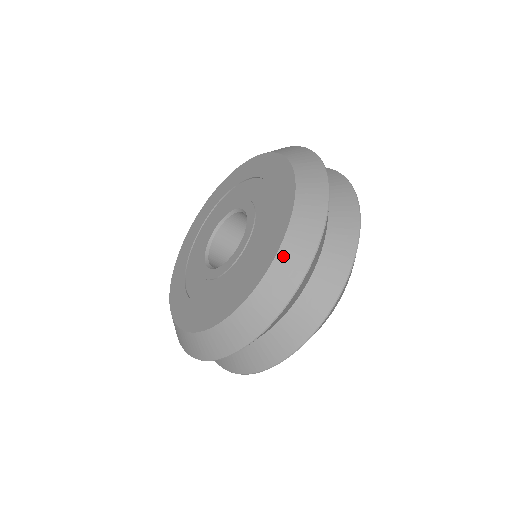
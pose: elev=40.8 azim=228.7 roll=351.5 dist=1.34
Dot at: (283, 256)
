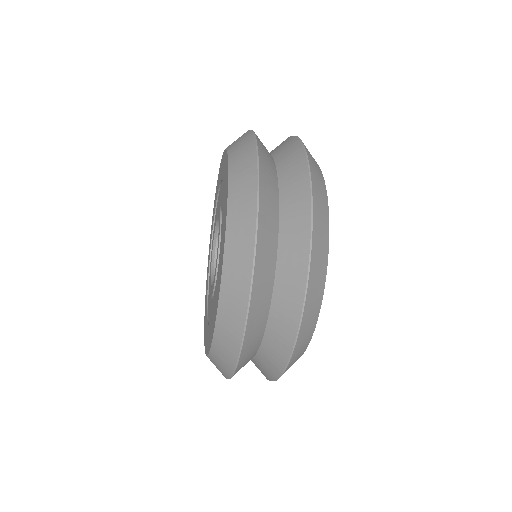
Dot at: (231, 237)
